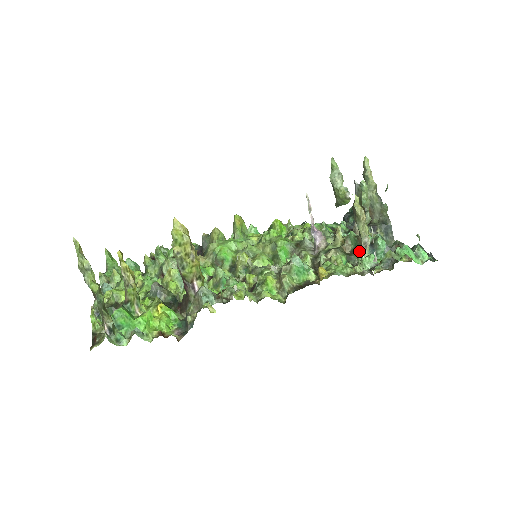
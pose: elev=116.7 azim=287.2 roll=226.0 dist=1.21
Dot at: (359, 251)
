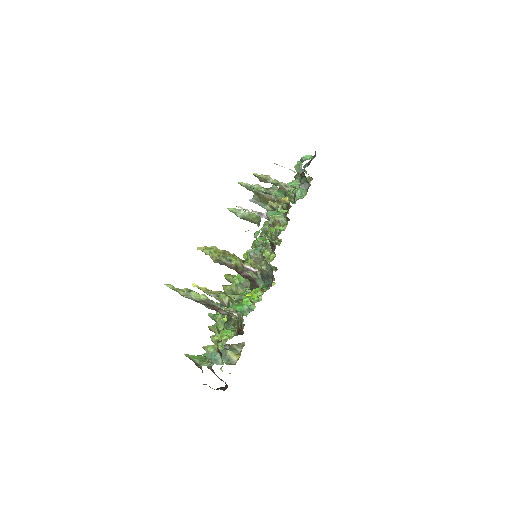
Dot at: (288, 191)
